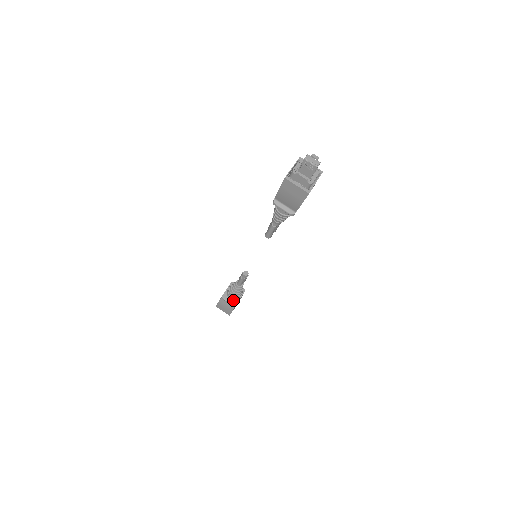
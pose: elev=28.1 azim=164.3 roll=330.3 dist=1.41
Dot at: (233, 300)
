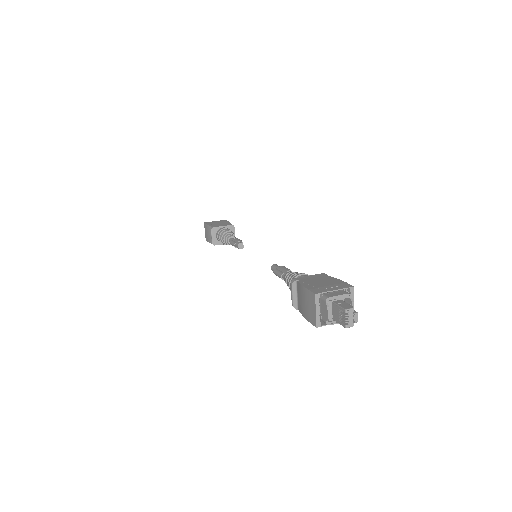
Dot at: (217, 239)
